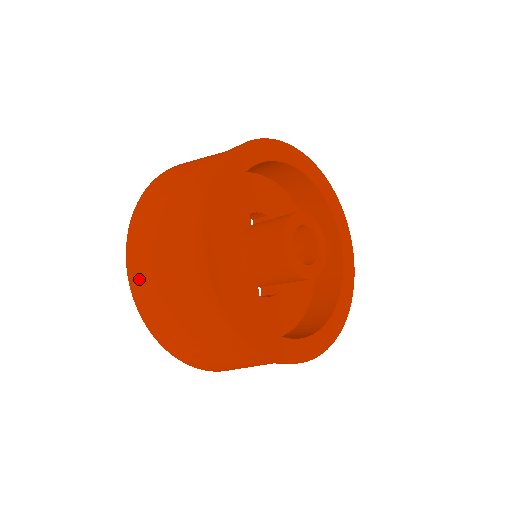
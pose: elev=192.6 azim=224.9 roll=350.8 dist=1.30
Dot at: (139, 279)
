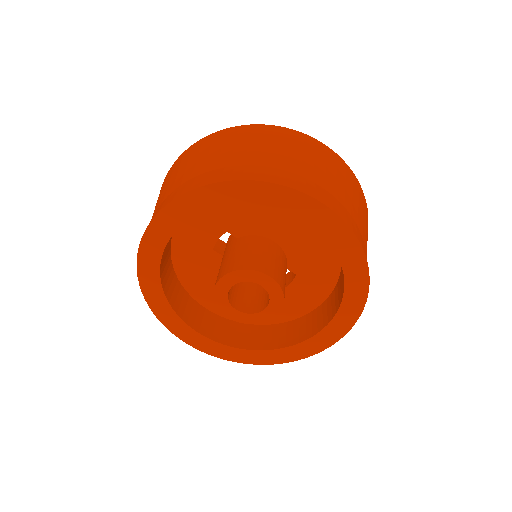
Dot at: occluded
